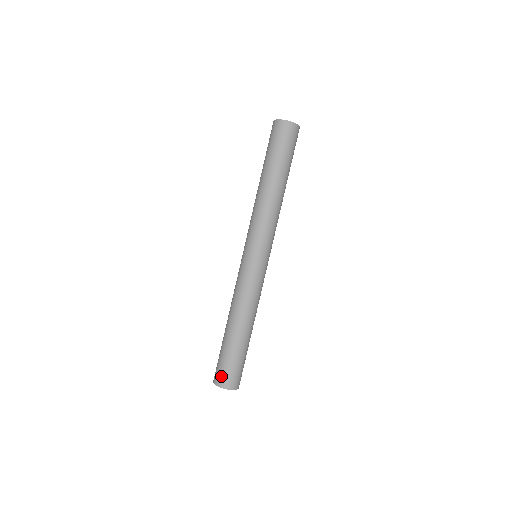
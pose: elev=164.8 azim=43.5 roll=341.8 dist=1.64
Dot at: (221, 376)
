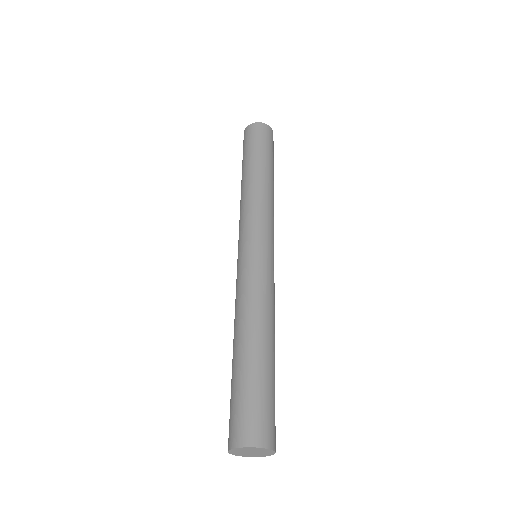
Dot at: (256, 425)
